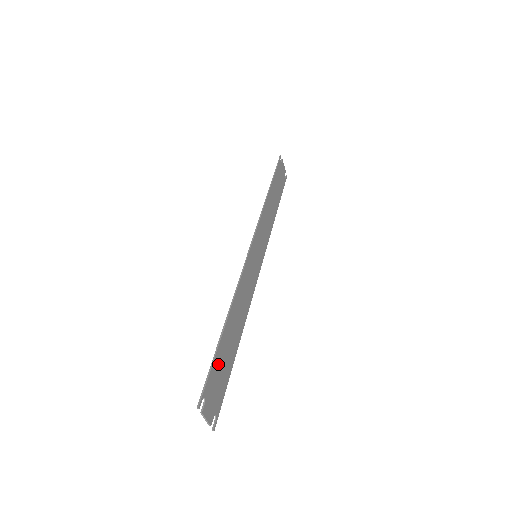
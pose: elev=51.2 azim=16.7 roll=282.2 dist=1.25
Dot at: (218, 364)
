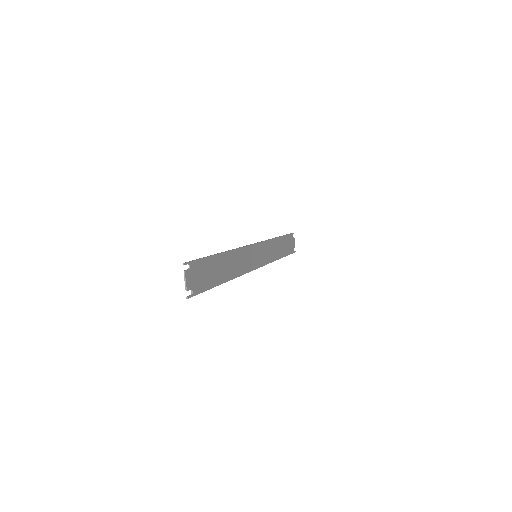
Dot at: (206, 265)
